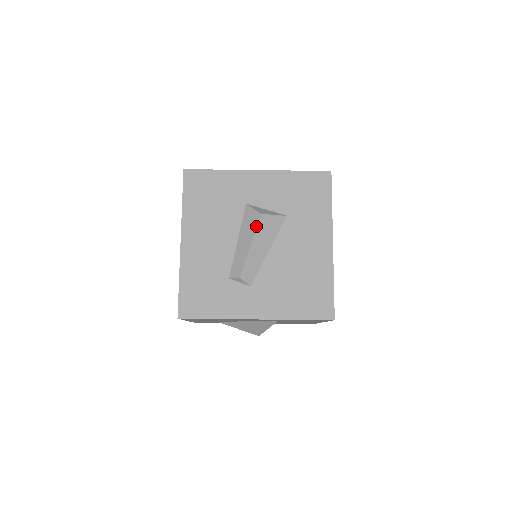
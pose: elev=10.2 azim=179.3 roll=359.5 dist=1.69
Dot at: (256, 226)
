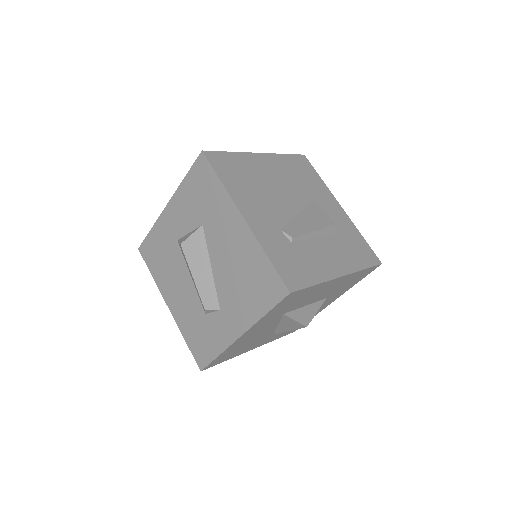
Dot at: (185, 257)
